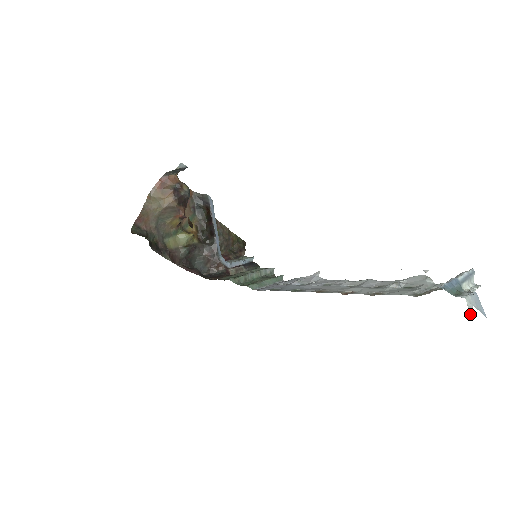
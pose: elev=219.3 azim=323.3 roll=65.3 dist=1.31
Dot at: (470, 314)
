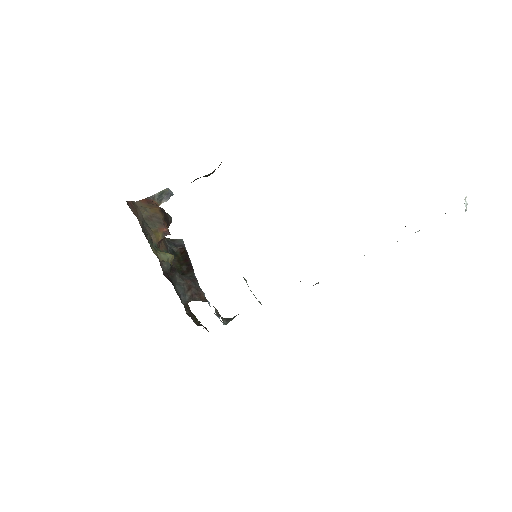
Dot at: occluded
